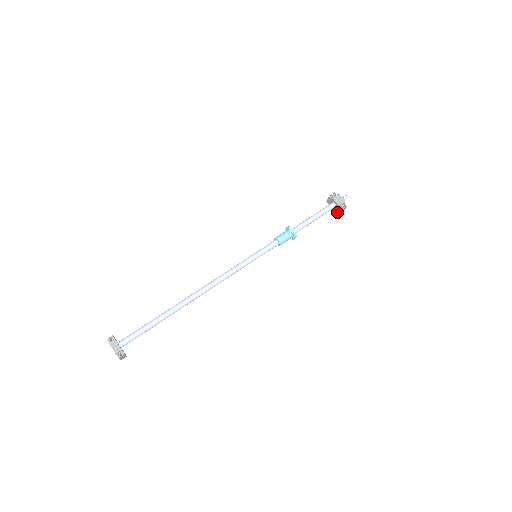
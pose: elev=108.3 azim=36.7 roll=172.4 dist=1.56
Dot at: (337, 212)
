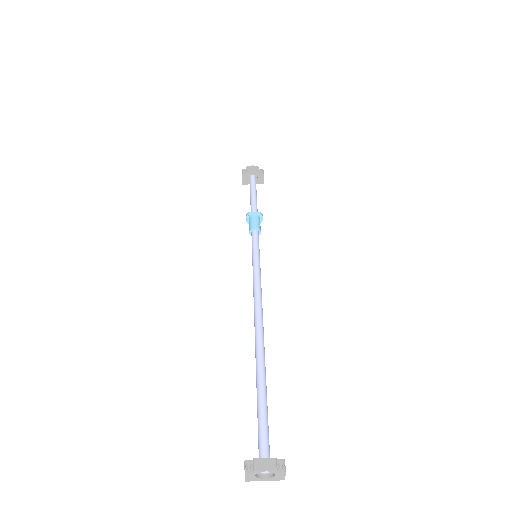
Dot at: (260, 182)
